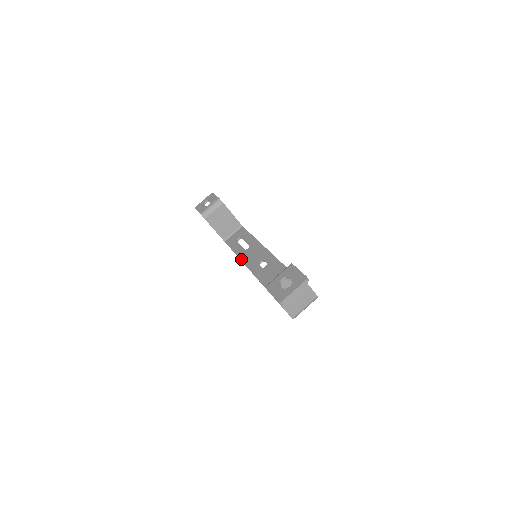
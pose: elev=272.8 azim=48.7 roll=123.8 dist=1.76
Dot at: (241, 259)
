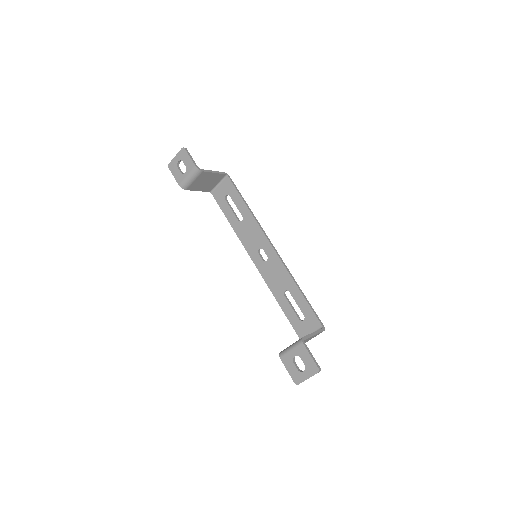
Dot at: (237, 235)
